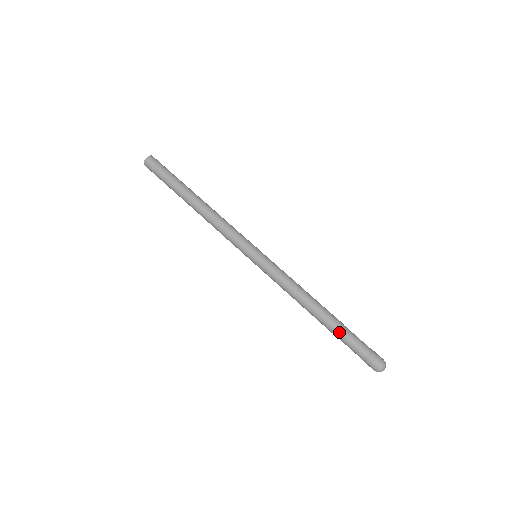
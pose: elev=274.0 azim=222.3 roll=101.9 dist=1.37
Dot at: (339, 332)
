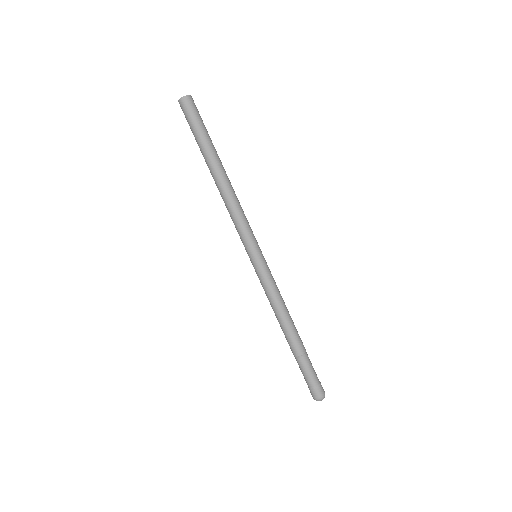
Dot at: (300, 358)
